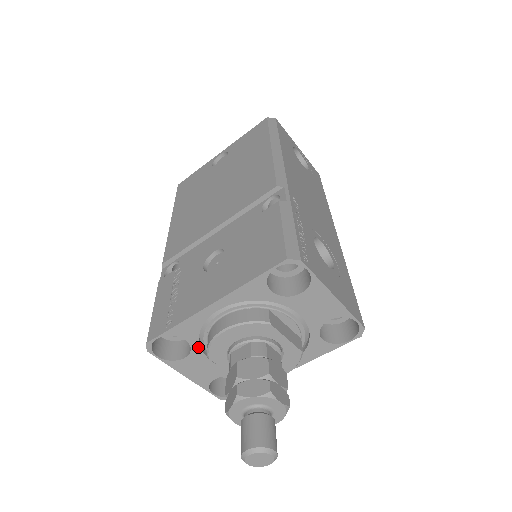
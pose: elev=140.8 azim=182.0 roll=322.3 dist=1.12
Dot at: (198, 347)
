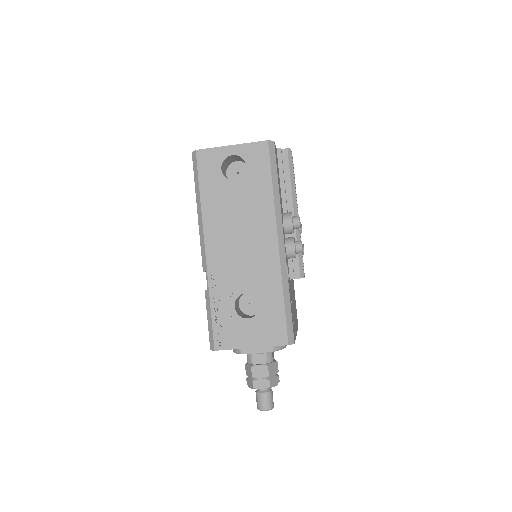
Dot at: occluded
